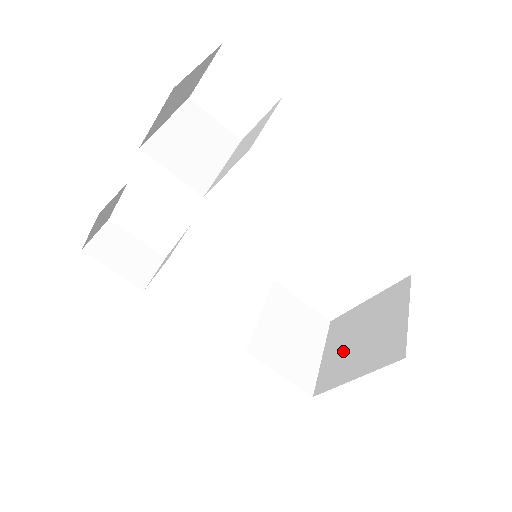
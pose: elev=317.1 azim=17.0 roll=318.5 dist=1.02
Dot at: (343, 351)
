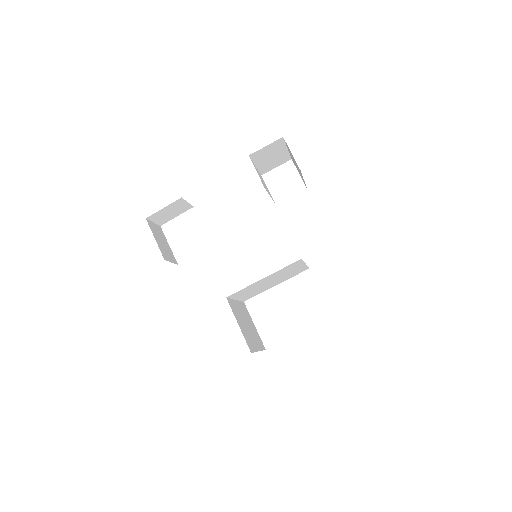
Dot at: occluded
